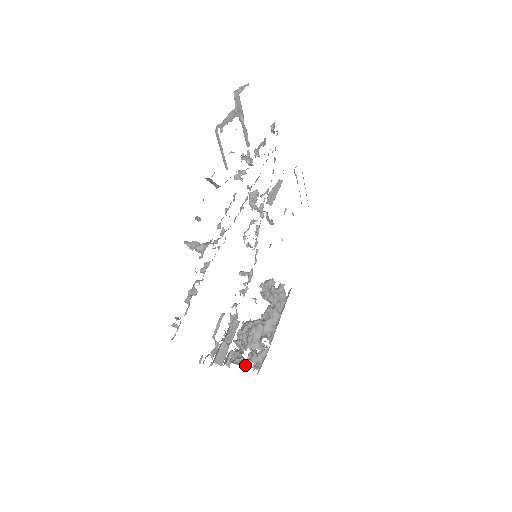
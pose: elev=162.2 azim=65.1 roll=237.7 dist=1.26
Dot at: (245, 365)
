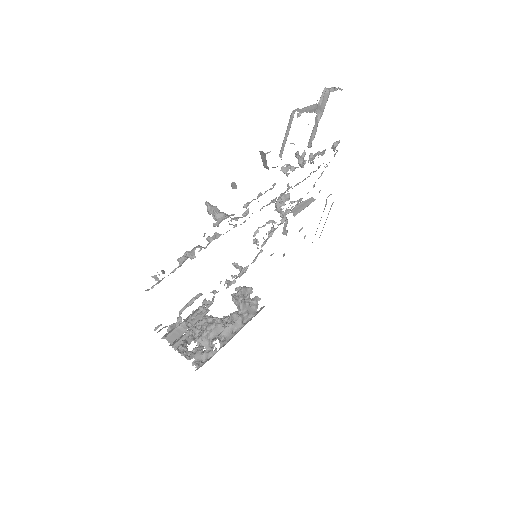
Dot at: (187, 356)
